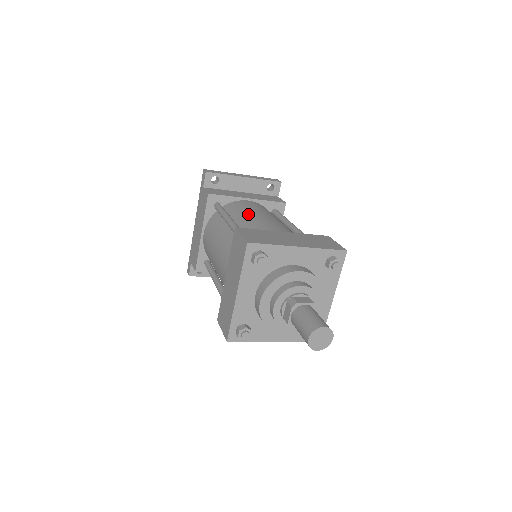
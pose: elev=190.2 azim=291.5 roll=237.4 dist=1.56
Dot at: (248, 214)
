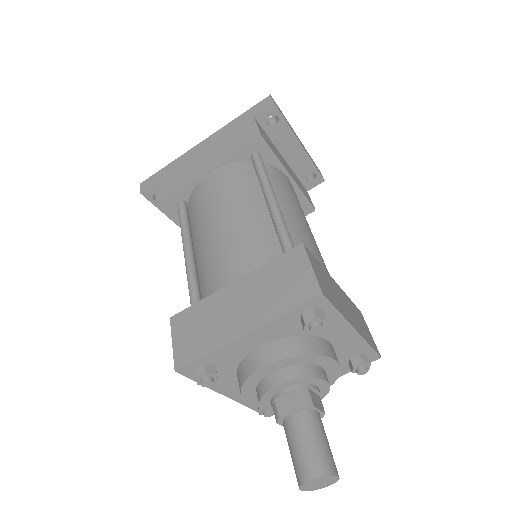
Dot at: (293, 208)
